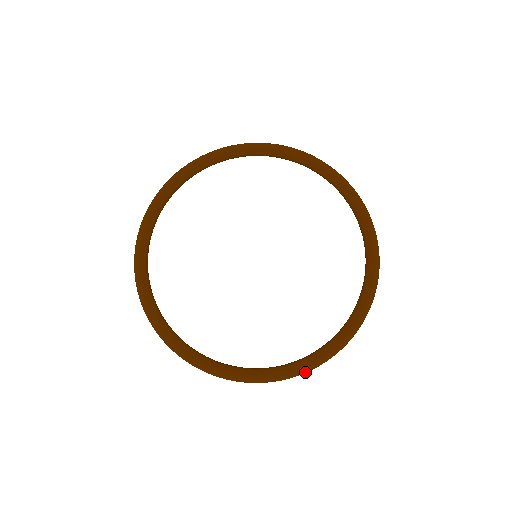
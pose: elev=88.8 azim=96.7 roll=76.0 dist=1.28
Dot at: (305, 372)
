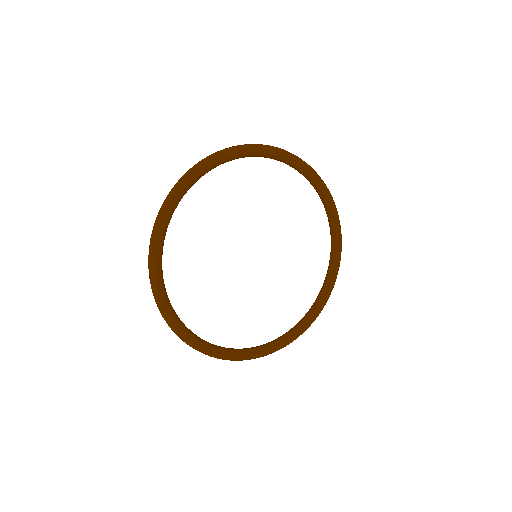
Dot at: (236, 360)
